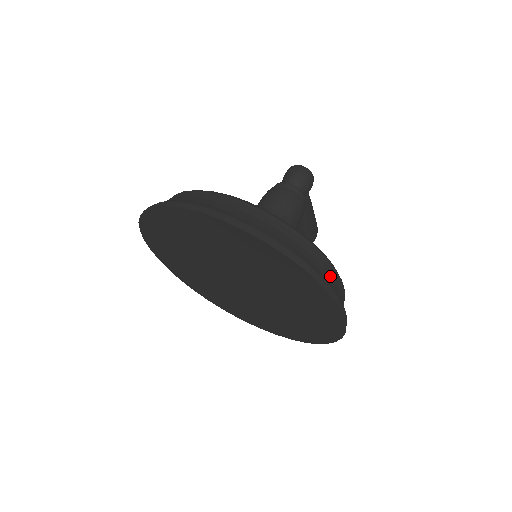
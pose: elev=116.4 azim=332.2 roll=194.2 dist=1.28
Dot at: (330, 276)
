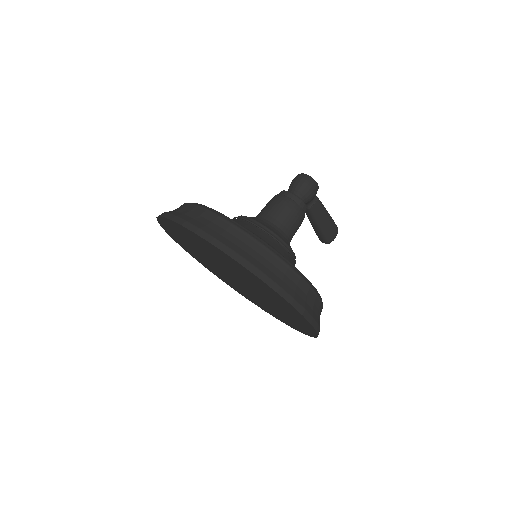
Dot at: (291, 282)
